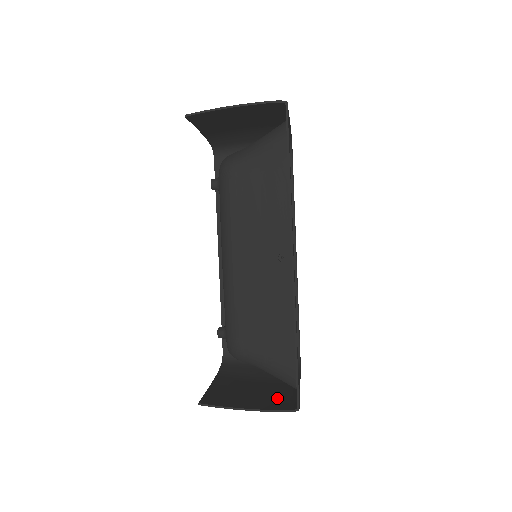
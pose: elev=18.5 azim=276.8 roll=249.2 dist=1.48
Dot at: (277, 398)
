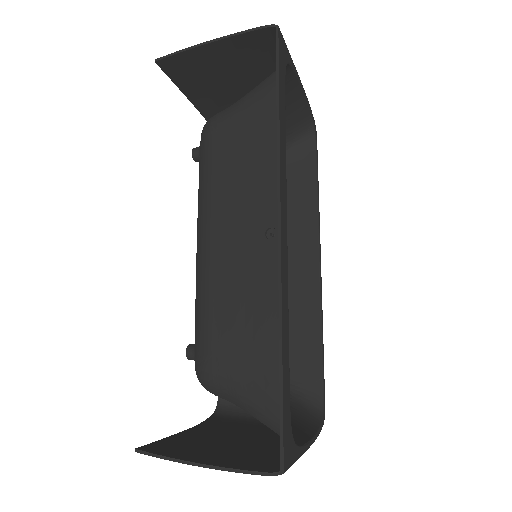
Dot at: (261, 457)
